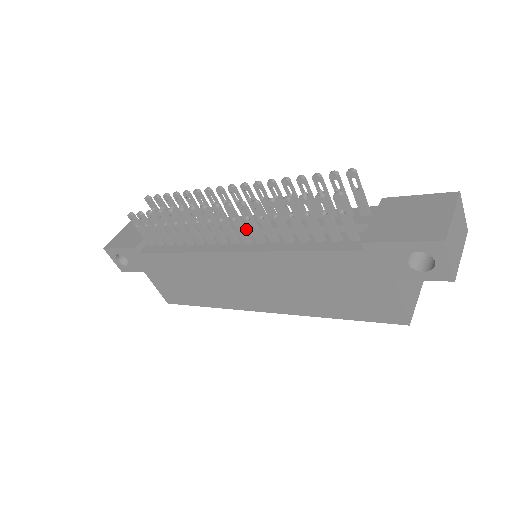
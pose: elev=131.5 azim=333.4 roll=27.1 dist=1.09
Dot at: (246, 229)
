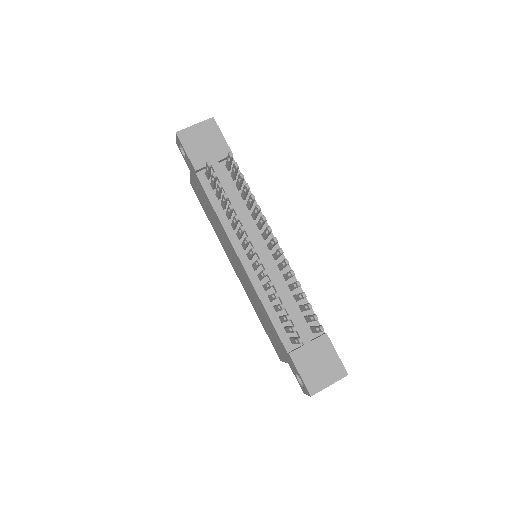
Dot at: (261, 260)
